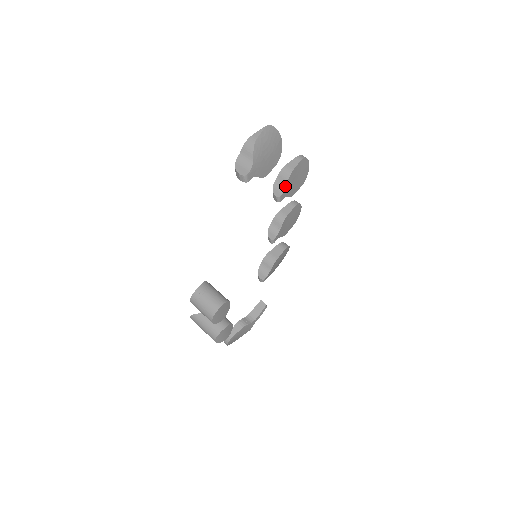
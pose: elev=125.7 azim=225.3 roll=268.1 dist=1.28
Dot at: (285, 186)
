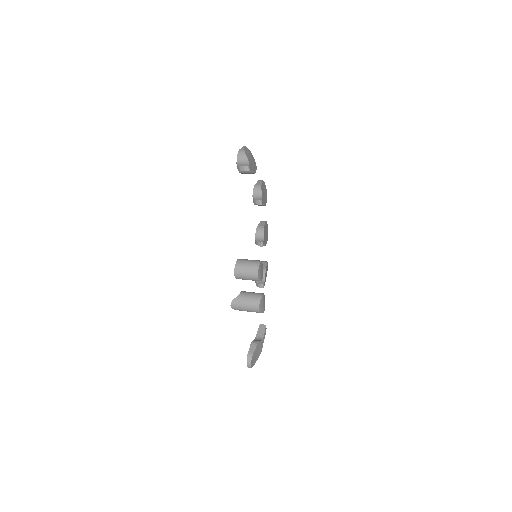
Dot at: (261, 194)
